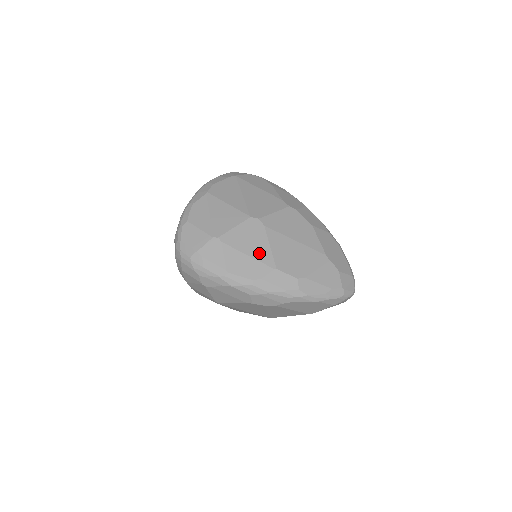
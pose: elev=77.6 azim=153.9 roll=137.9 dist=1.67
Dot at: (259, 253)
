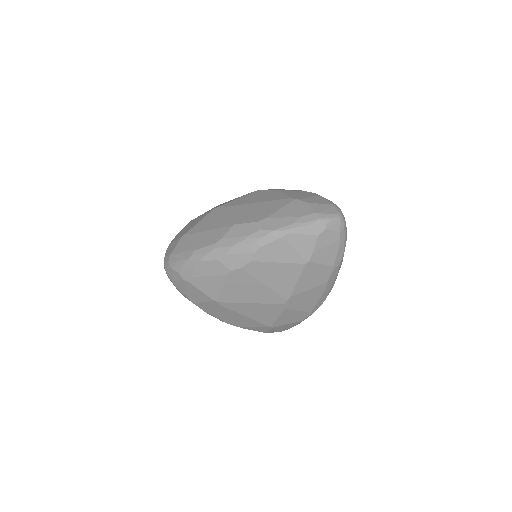
Dot at: (219, 224)
